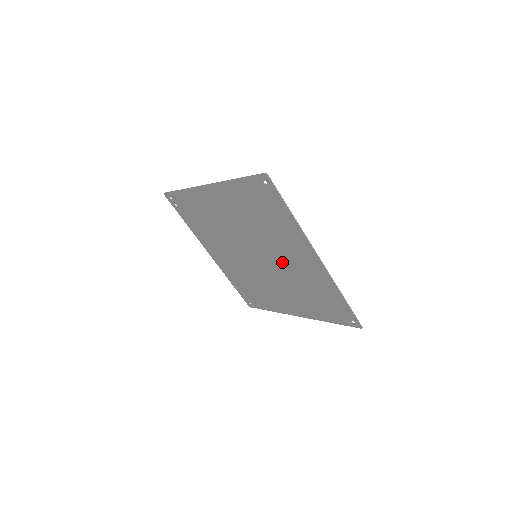
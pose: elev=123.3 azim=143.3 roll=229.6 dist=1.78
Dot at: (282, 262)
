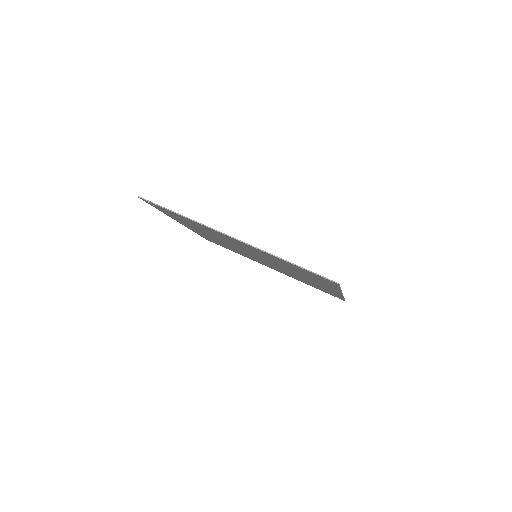
Dot at: occluded
